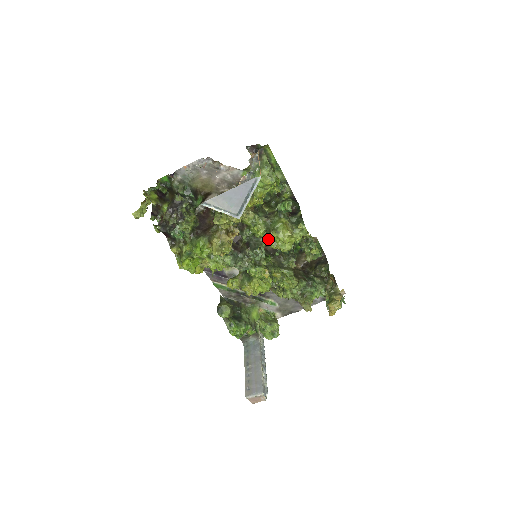
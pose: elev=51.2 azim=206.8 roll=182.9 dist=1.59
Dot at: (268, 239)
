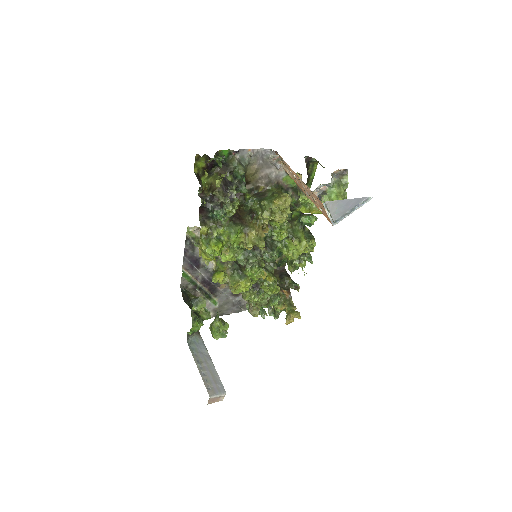
Dot at: (284, 244)
